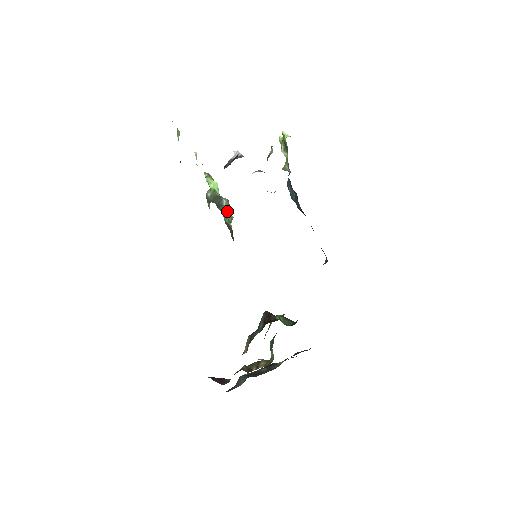
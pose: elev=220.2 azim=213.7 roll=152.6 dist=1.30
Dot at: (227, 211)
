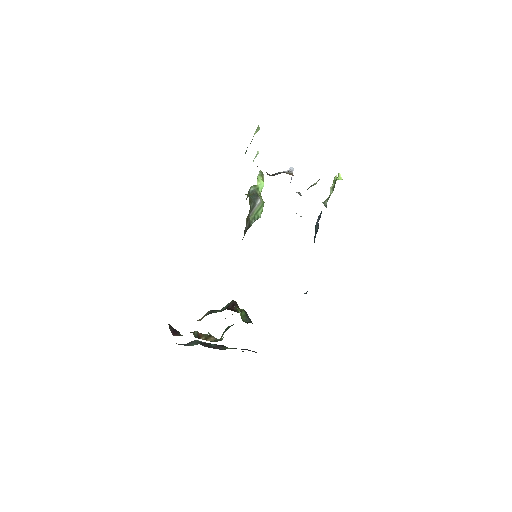
Dot at: (257, 209)
